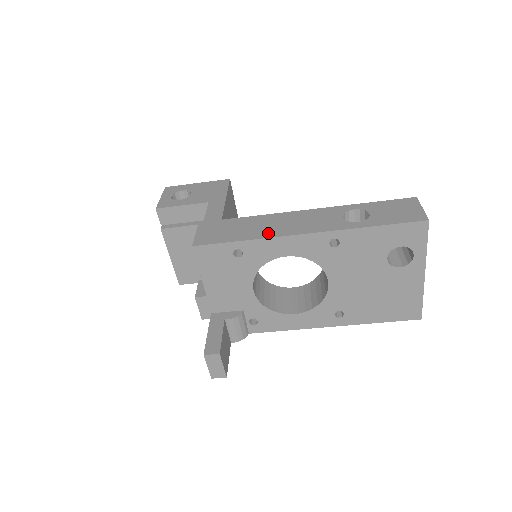
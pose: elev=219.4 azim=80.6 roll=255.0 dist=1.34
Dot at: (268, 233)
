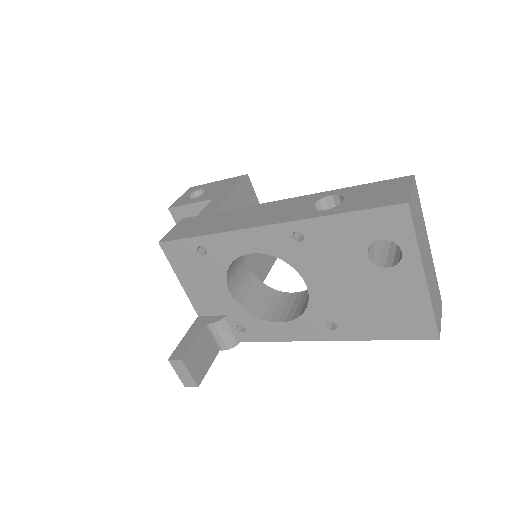
Dot at: (229, 227)
